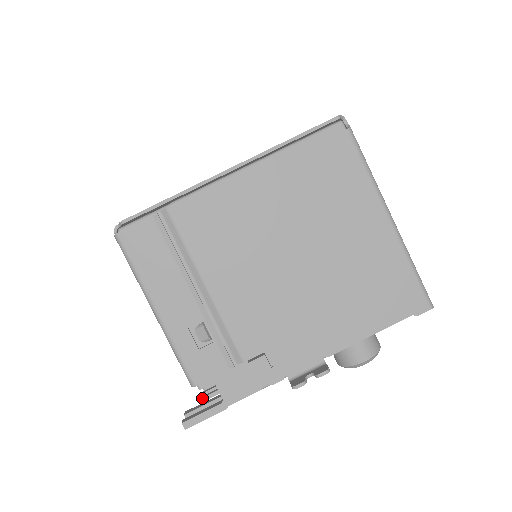
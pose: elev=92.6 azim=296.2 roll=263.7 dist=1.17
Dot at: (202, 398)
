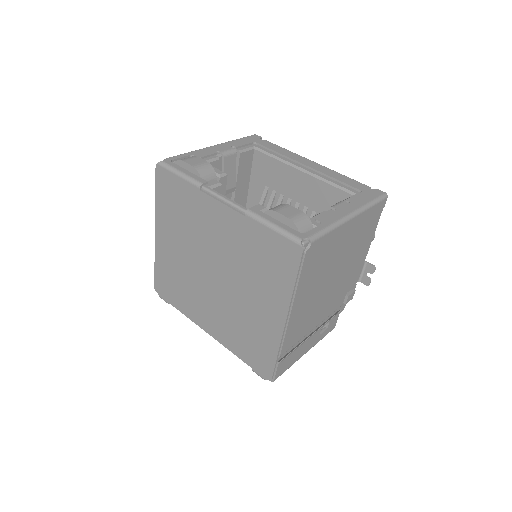
Dot at: occluded
